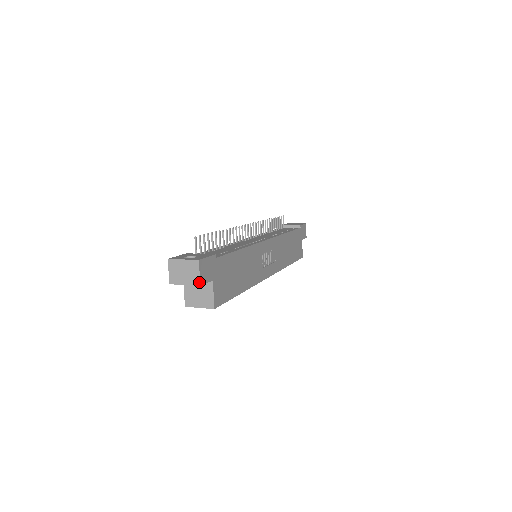
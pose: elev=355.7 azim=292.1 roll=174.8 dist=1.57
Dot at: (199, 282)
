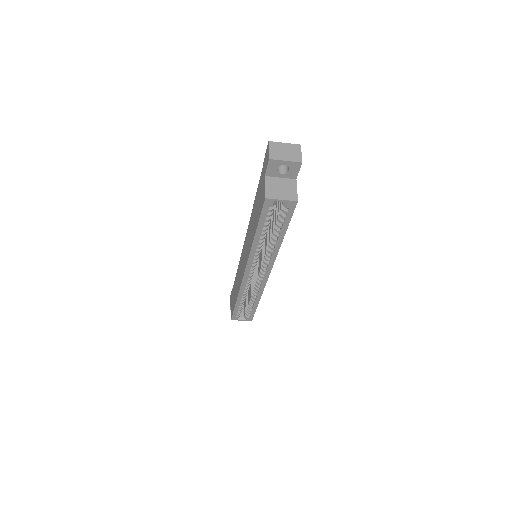
Dot at: (301, 160)
